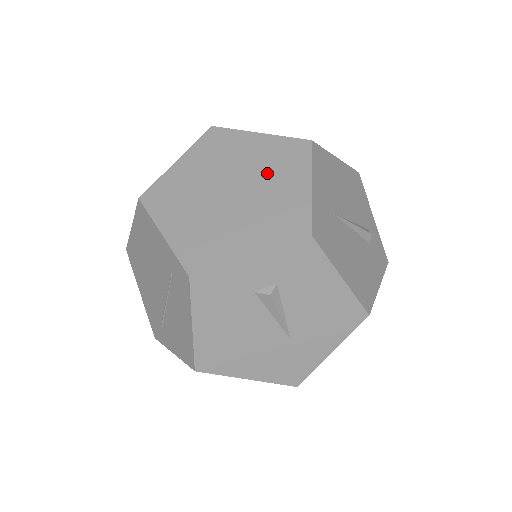
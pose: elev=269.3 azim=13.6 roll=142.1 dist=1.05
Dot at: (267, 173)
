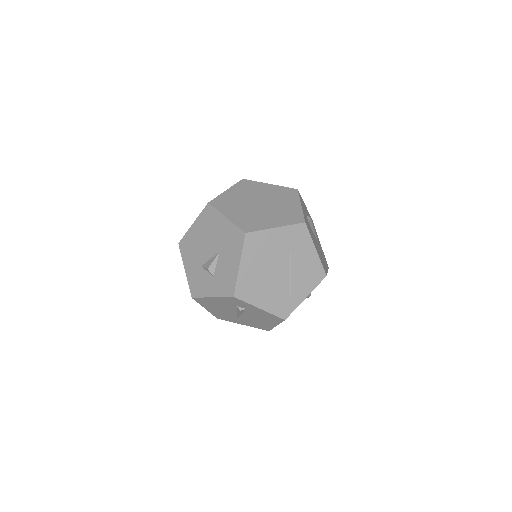
Dot at: (255, 193)
